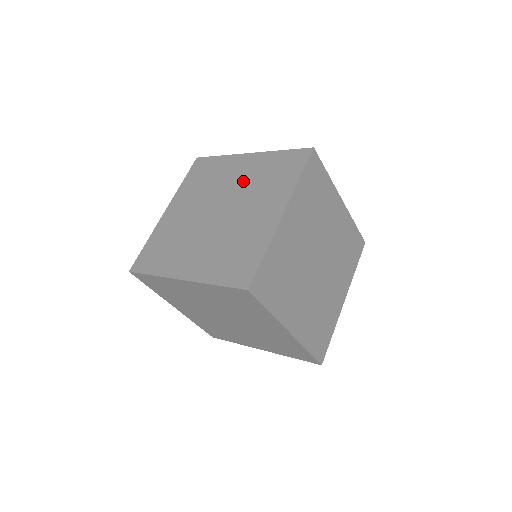
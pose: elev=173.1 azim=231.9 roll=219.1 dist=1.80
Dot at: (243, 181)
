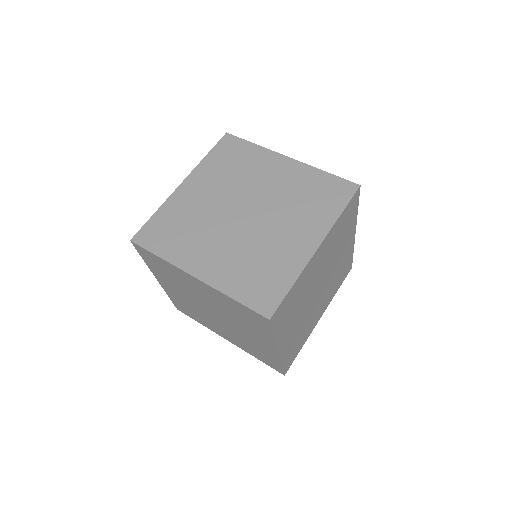
Dot at: (278, 189)
